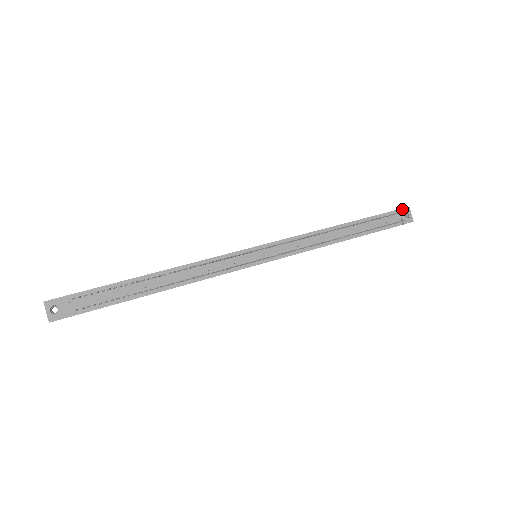
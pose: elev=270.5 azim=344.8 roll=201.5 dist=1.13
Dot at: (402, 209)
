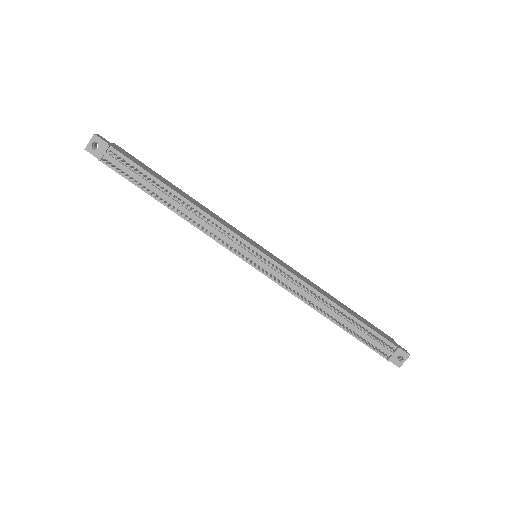
Dot at: (402, 350)
